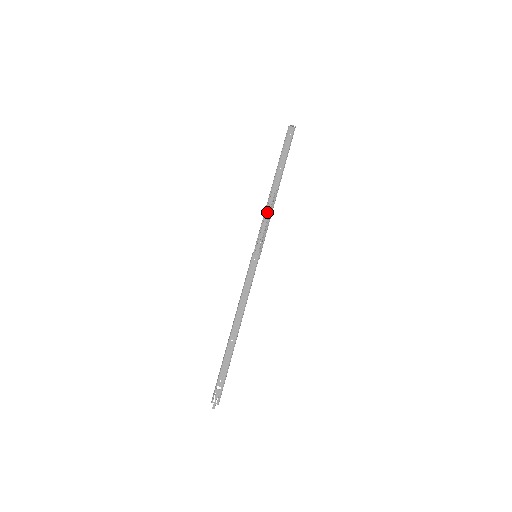
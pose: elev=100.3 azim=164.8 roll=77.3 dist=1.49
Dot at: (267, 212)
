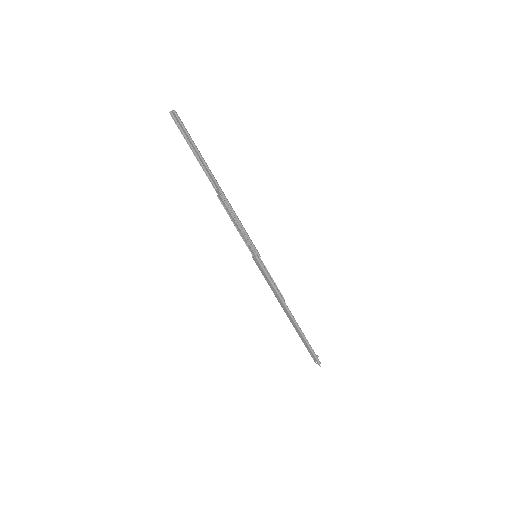
Dot at: (230, 215)
